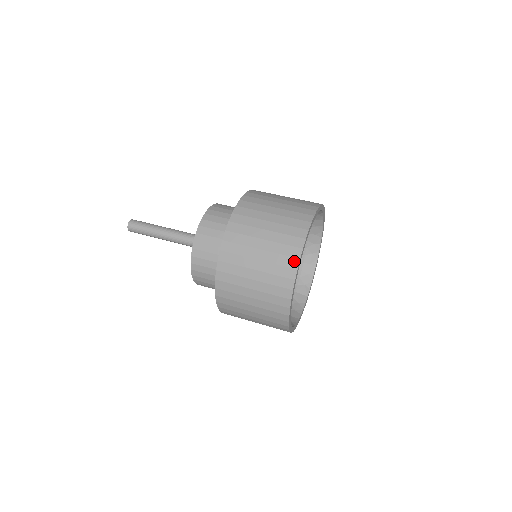
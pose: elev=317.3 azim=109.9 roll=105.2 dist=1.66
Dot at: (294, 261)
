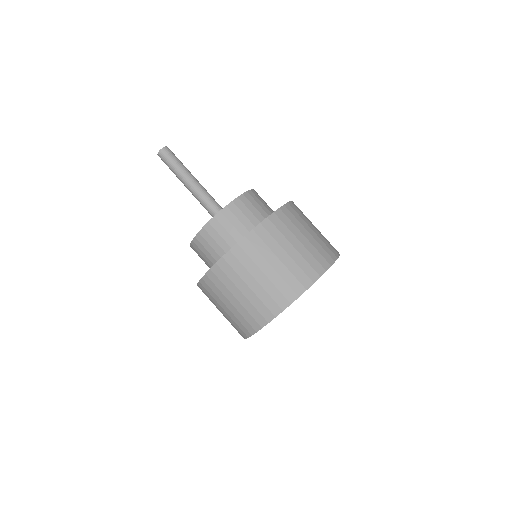
Dot at: (270, 315)
